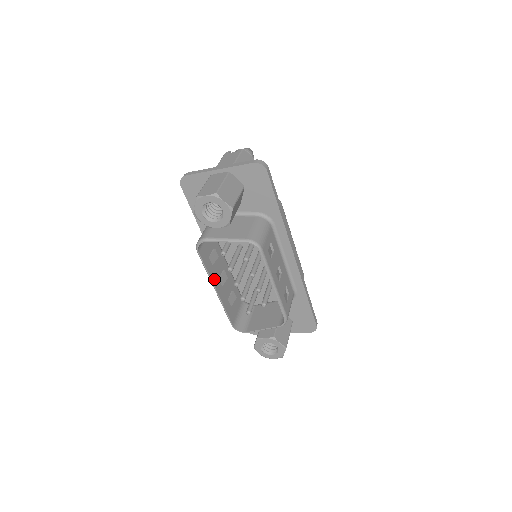
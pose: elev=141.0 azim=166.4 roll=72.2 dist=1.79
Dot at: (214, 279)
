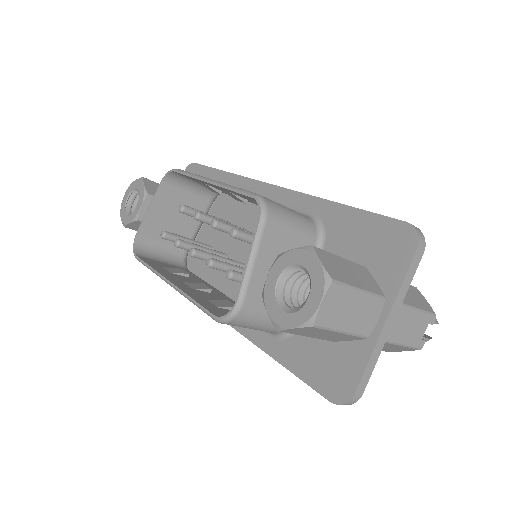
Dot at: (168, 277)
